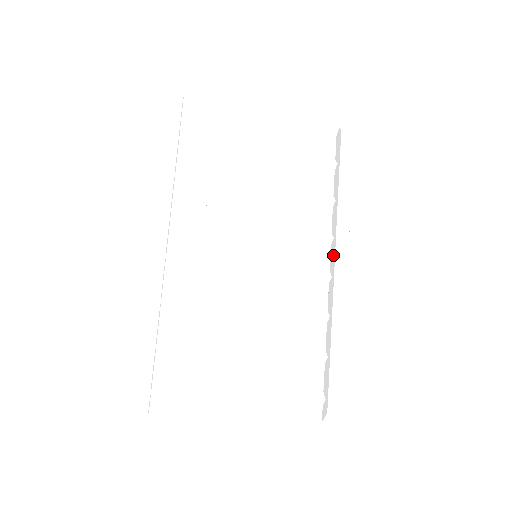
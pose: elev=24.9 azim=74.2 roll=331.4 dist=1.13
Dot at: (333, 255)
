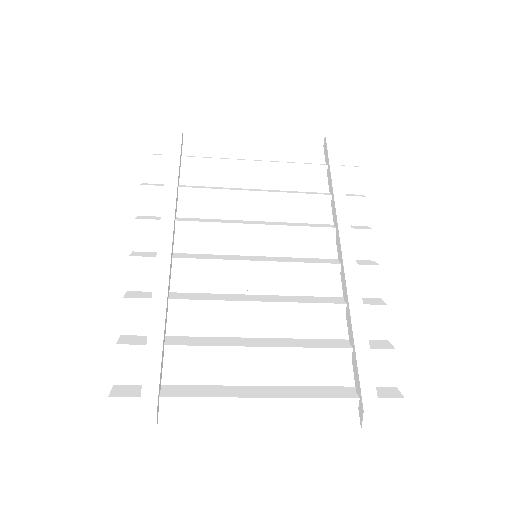
Dot at: (338, 243)
